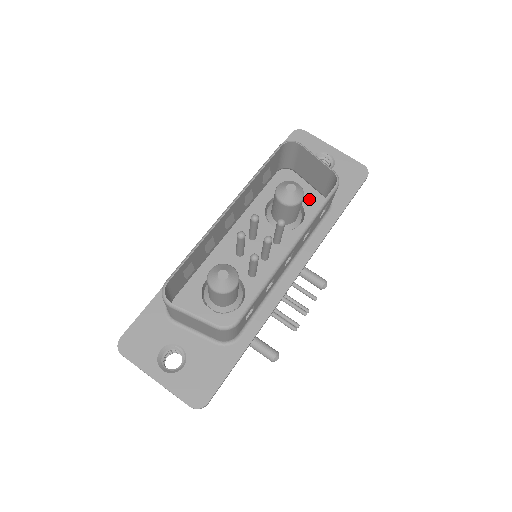
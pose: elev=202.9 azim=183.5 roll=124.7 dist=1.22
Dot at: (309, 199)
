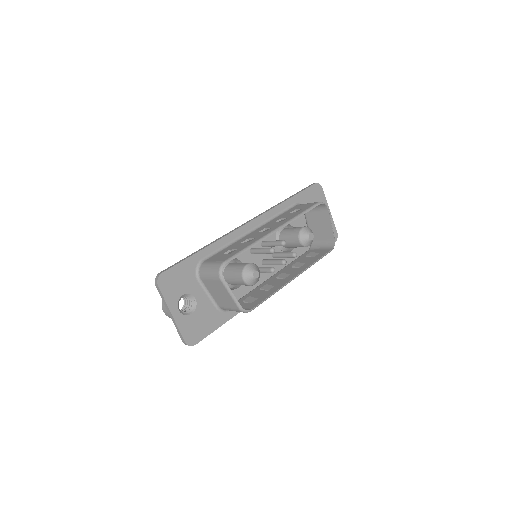
Dot at: occluded
